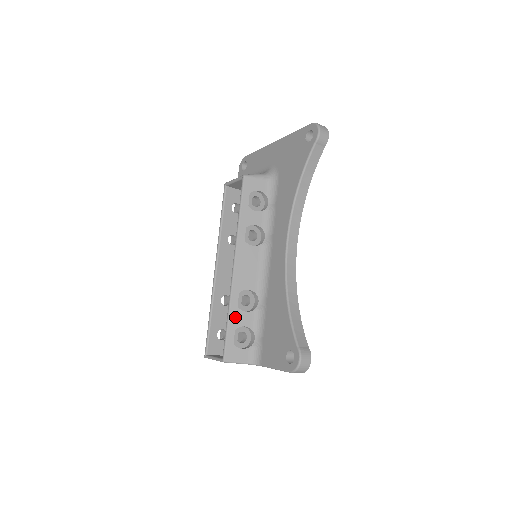
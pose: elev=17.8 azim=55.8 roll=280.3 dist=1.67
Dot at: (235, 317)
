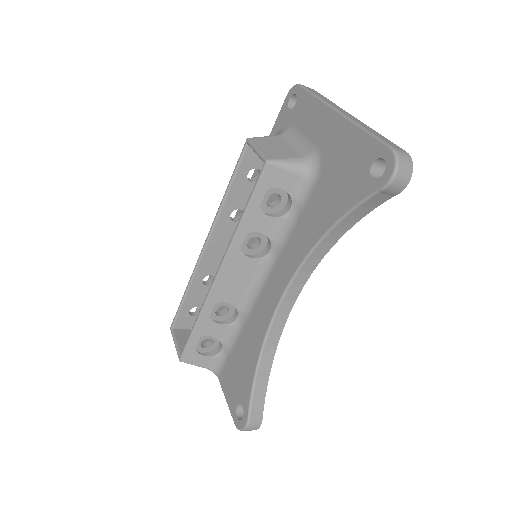
Dot at: (204, 326)
